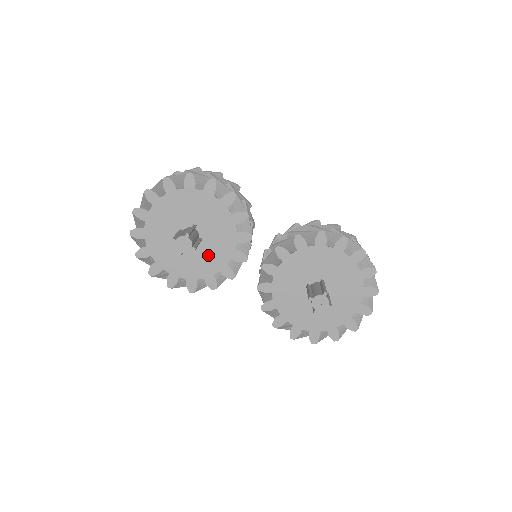
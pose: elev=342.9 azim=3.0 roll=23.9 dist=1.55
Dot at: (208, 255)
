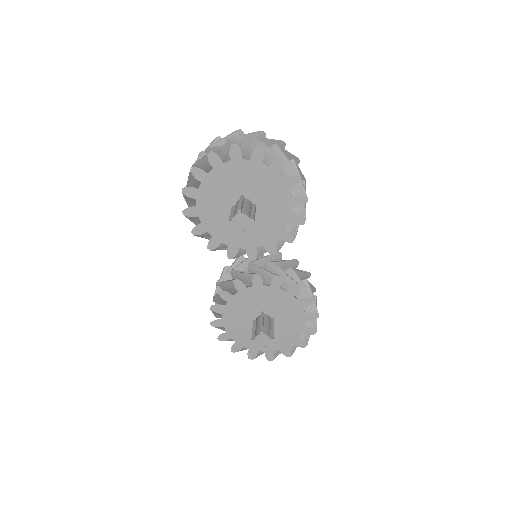
Dot at: (236, 229)
